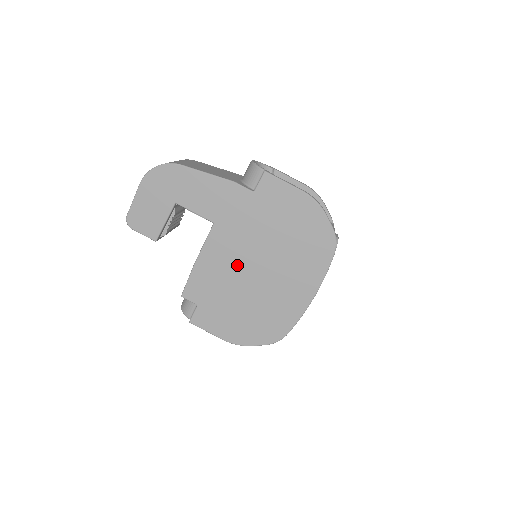
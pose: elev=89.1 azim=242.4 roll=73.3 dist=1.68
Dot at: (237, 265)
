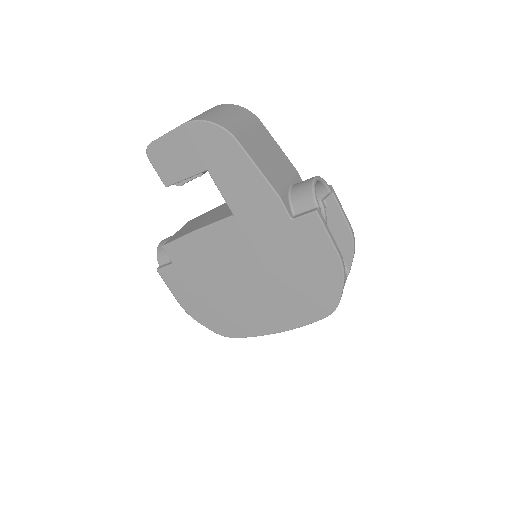
Dot at: (230, 262)
